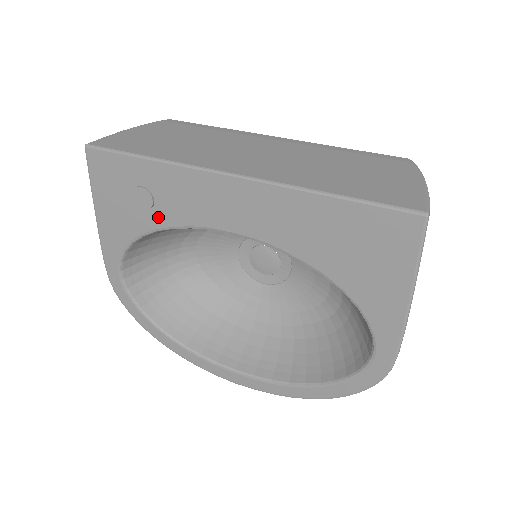
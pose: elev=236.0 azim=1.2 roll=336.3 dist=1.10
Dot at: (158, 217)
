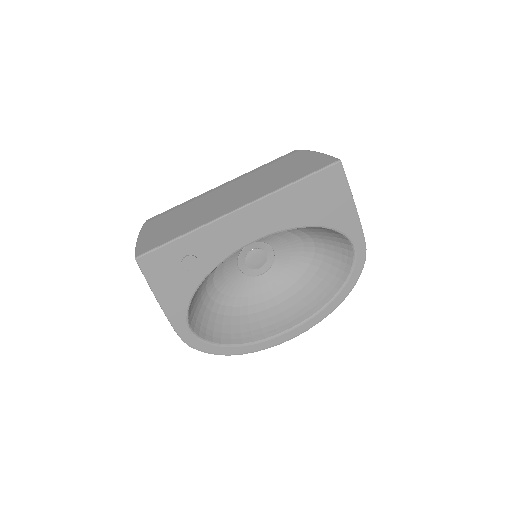
Dot at: (204, 268)
